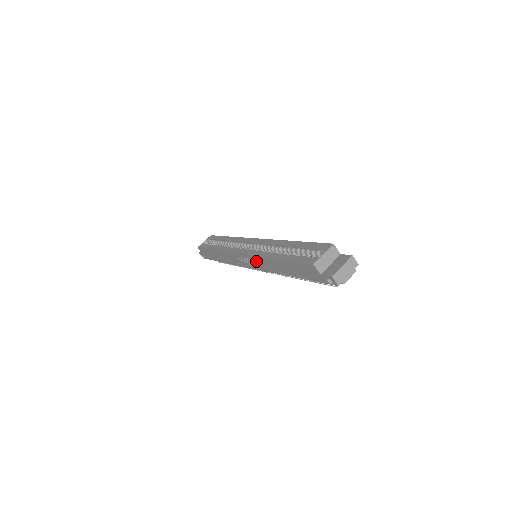
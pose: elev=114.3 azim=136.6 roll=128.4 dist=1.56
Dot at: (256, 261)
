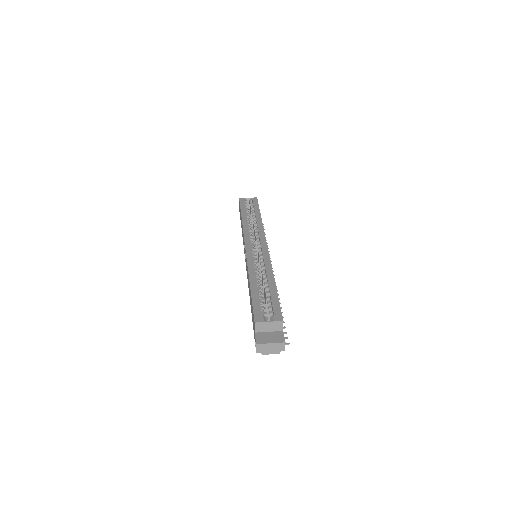
Dot at: occluded
